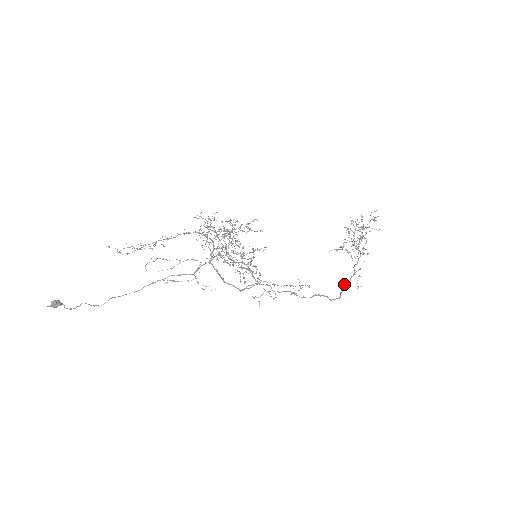
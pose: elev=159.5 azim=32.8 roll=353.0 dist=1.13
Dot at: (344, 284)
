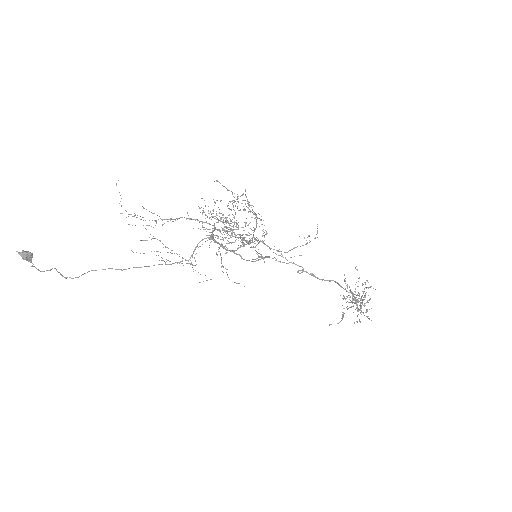
Dot at: (353, 294)
